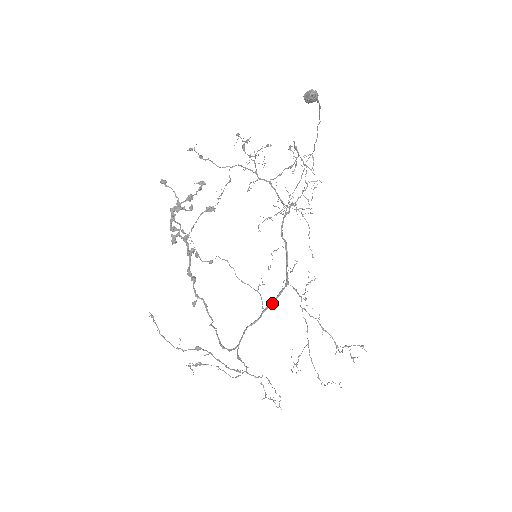
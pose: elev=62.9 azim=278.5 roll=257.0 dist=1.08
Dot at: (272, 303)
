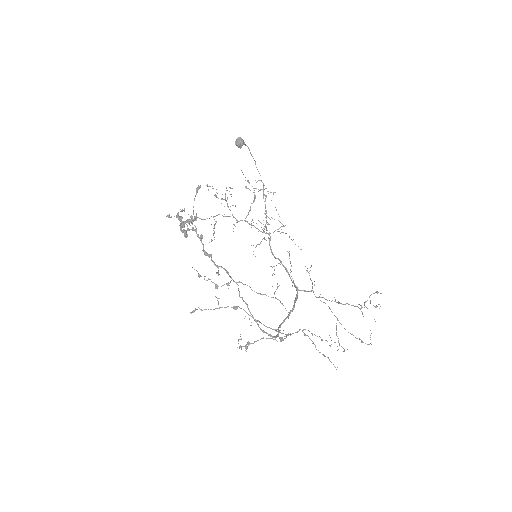
Dot at: (293, 307)
